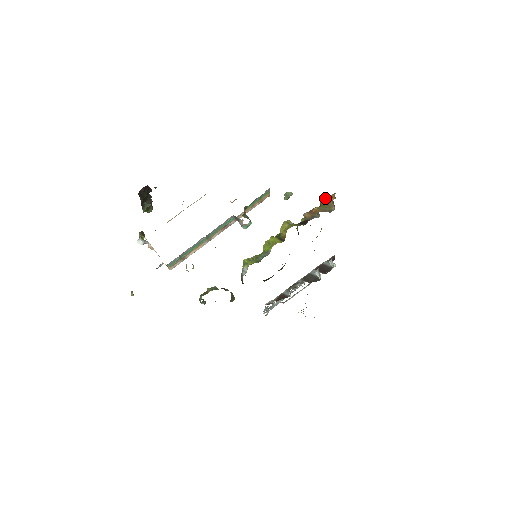
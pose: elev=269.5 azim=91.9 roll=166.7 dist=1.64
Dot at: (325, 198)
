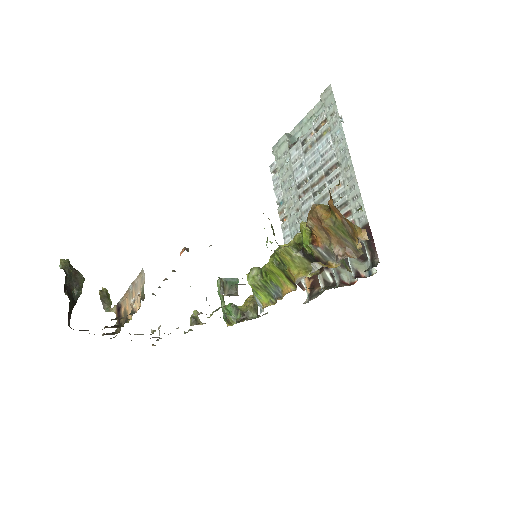
Dot at: (338, 211)
